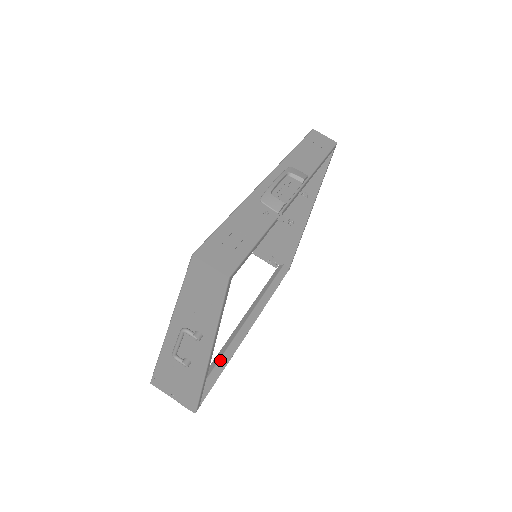
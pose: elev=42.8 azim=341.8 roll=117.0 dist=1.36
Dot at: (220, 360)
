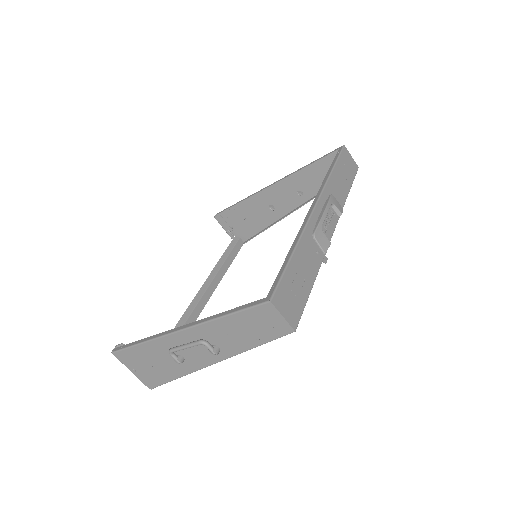
Dot at: occluded
